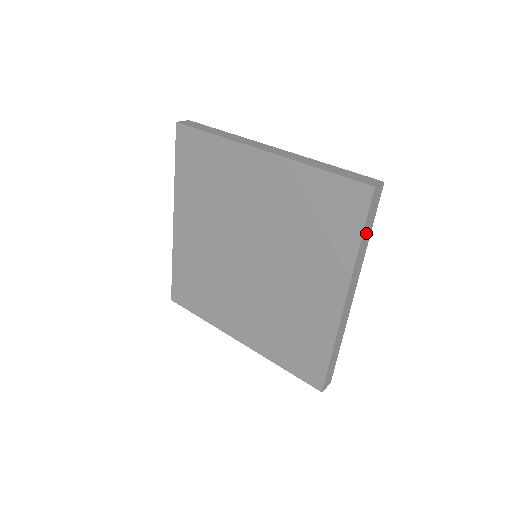
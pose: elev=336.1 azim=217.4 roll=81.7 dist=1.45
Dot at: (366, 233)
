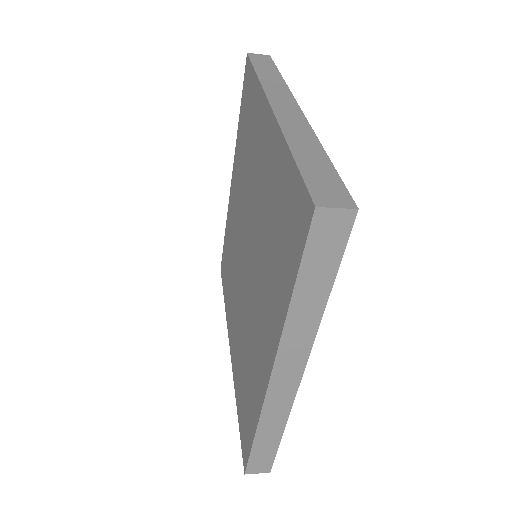
Dot at: (311, 286)
